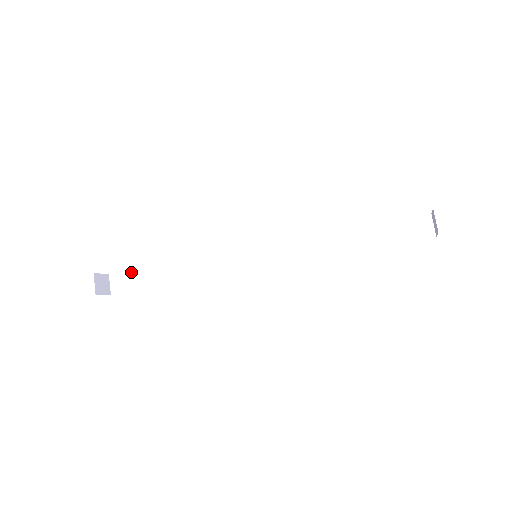
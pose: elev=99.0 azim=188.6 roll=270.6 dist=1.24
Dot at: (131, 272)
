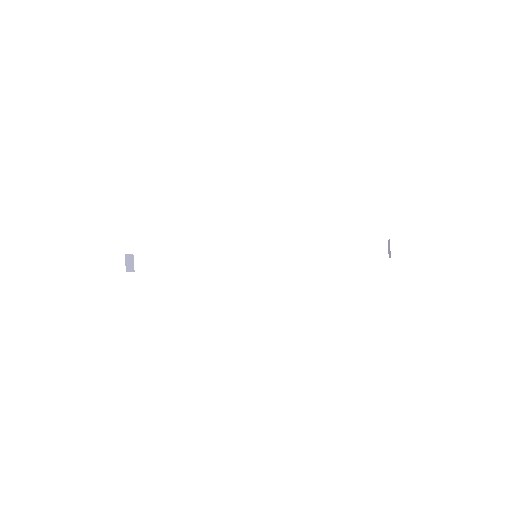
Dot at: (153, 255)
